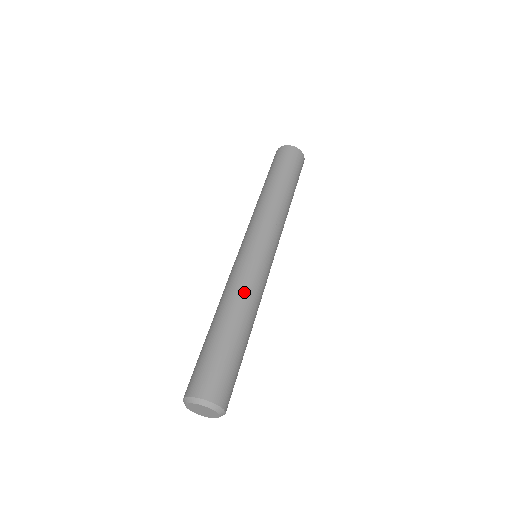
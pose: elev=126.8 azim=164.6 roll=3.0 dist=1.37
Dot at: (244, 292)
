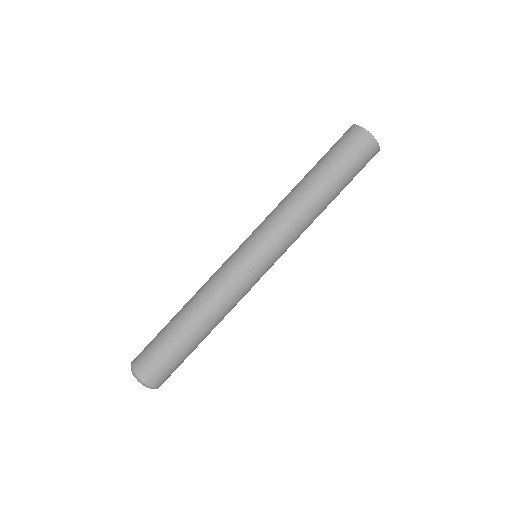
Dot at: (207, 291)
